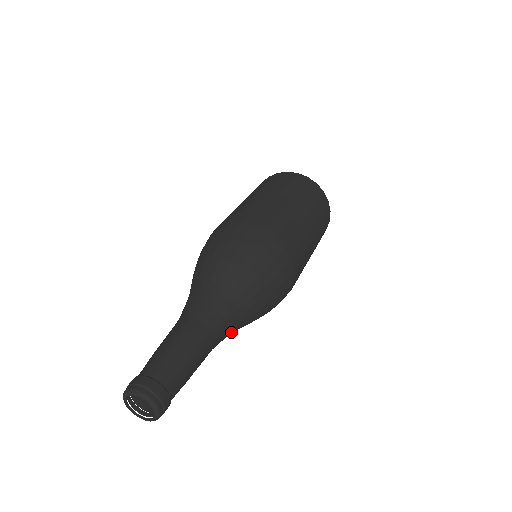
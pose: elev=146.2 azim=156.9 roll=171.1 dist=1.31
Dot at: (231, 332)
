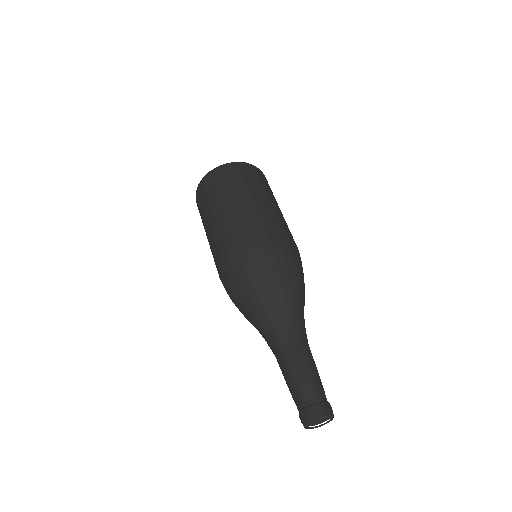
Dot at: occluded
